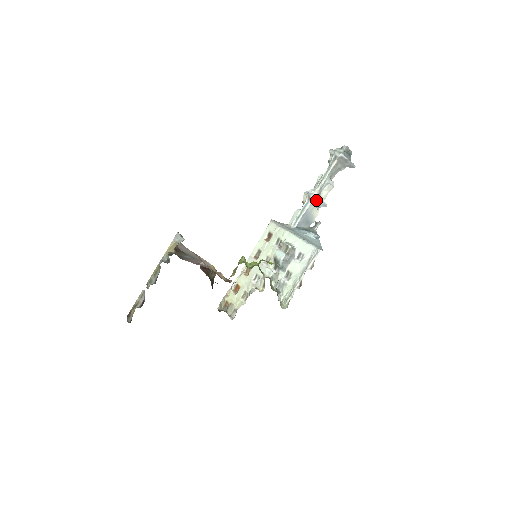
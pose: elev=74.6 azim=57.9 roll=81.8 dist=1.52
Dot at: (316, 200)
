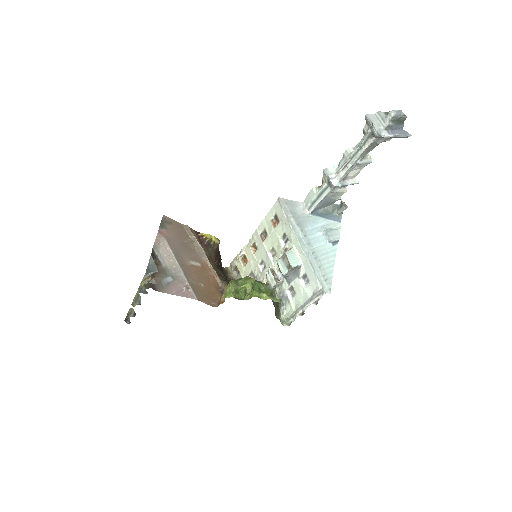
Dot at: (339, 186)
